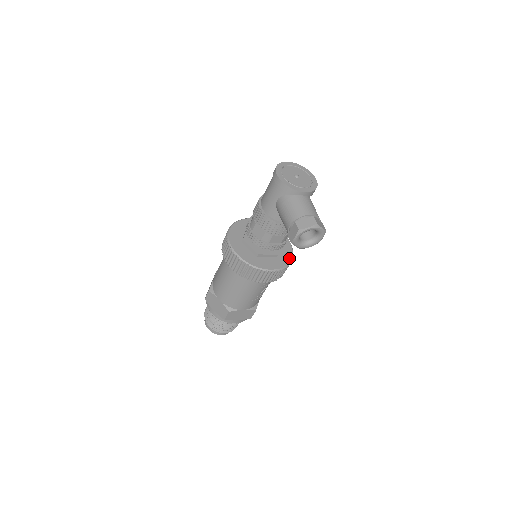
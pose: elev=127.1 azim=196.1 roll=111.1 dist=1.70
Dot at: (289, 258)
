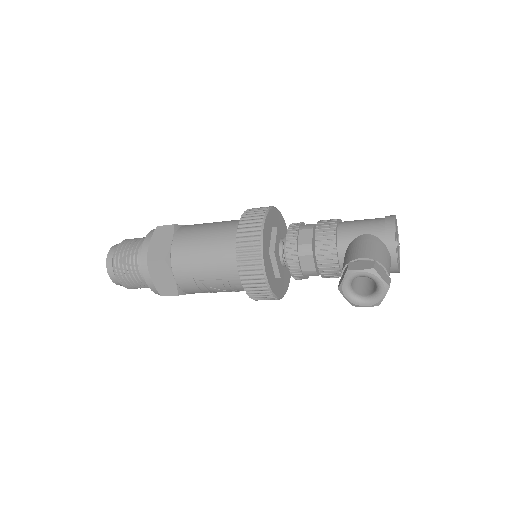
Dot at: (279, 294)
